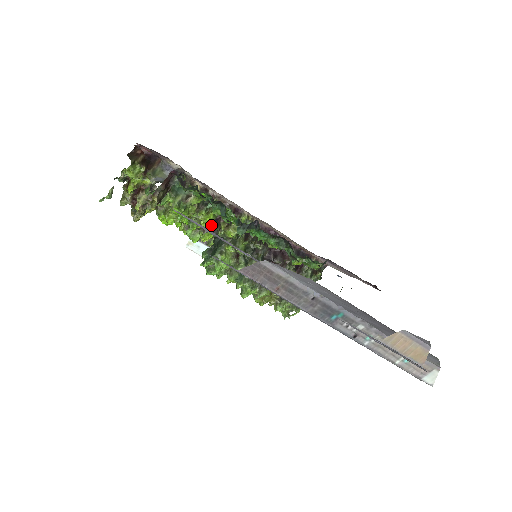
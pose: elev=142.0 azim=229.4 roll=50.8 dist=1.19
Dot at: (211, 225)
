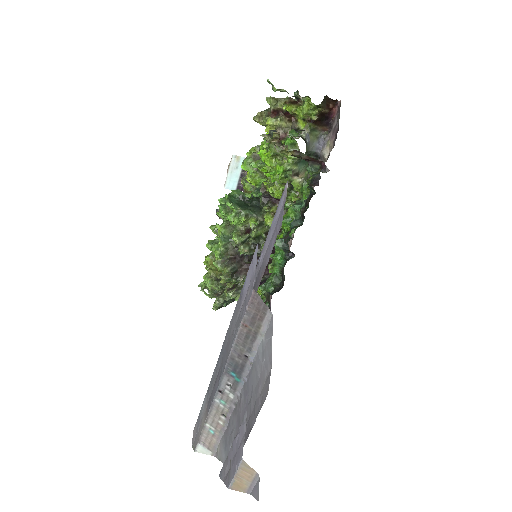
Dot at: occluded
